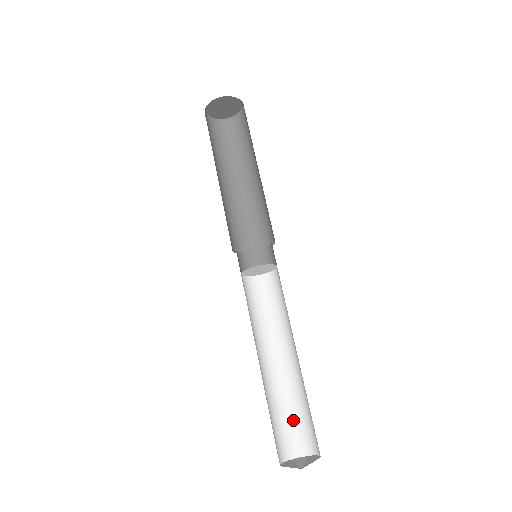
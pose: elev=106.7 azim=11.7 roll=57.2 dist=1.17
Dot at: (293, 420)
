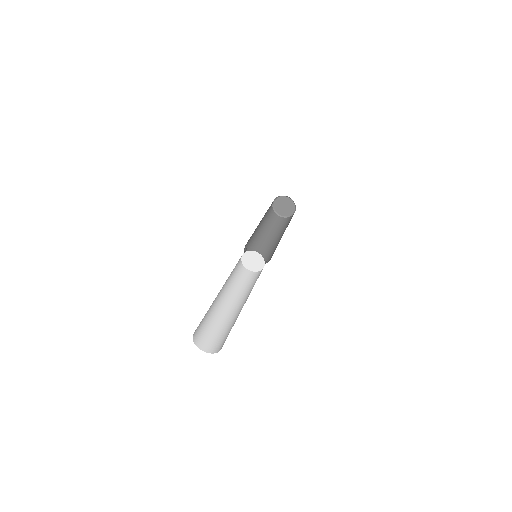
Dot at: (228, 334)
